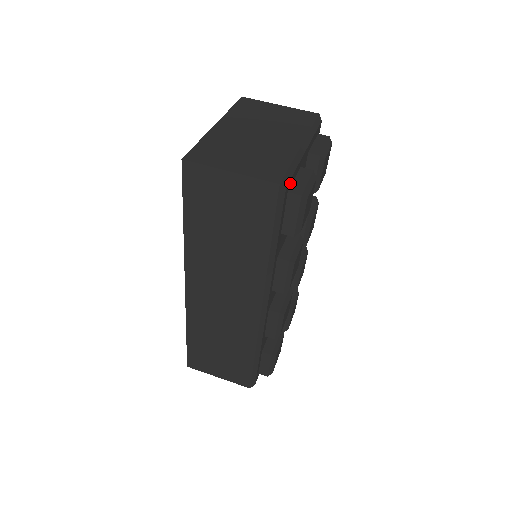
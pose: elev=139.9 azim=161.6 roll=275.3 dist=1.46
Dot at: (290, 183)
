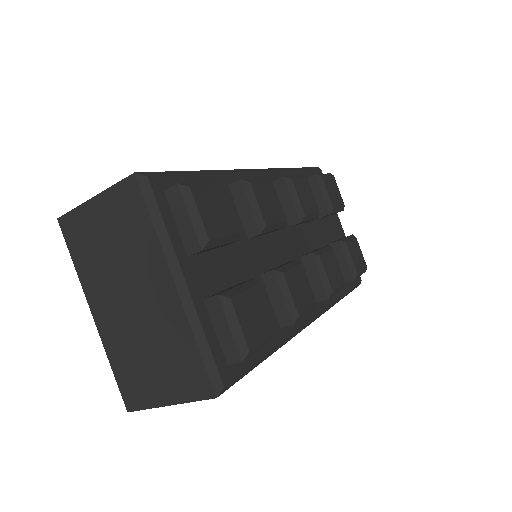
Dot at: (219, 358)
